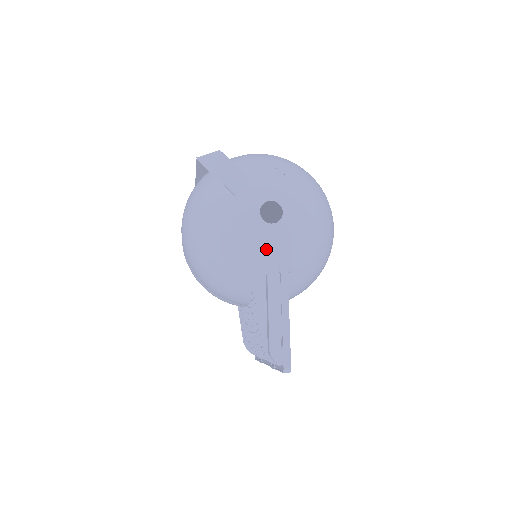
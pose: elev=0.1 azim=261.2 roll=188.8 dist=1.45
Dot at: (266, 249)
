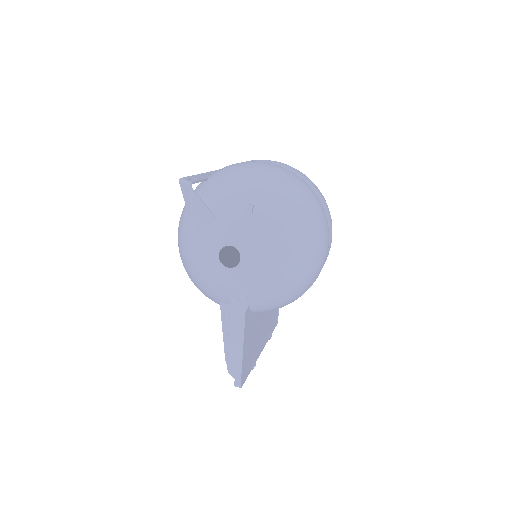
Dot at: (225, 287)
